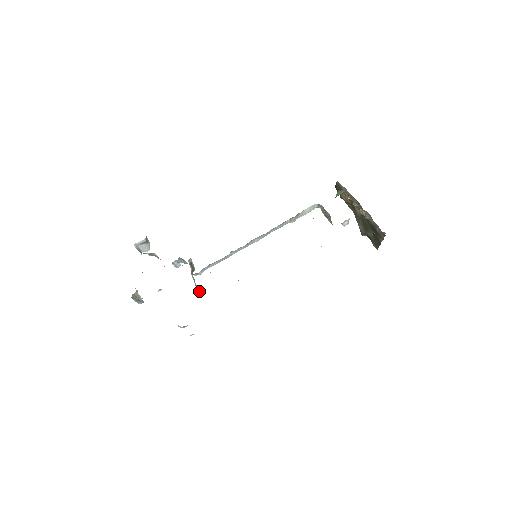
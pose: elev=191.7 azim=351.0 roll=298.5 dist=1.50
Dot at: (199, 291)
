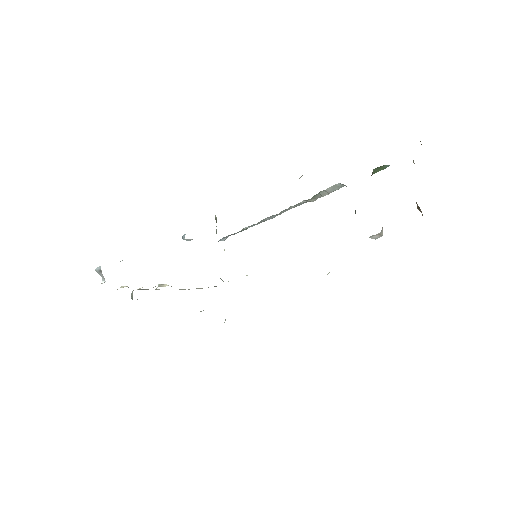
Dot at: occluded
